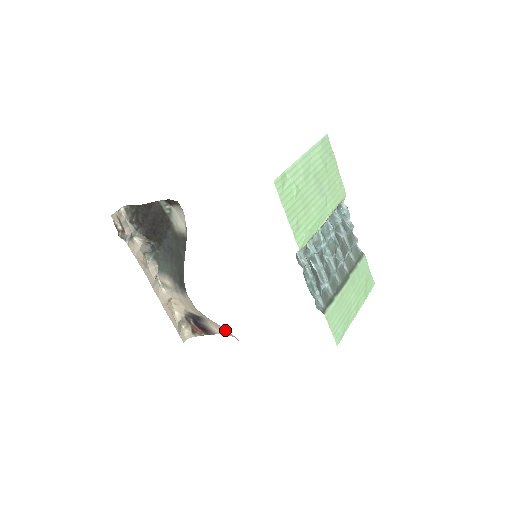
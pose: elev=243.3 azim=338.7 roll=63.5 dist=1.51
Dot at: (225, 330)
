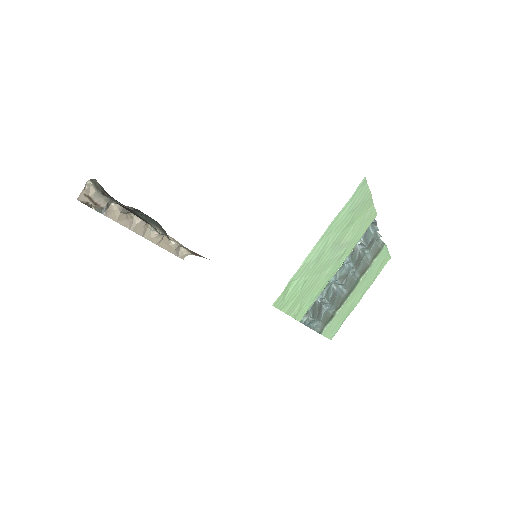
Dot at: occluded
